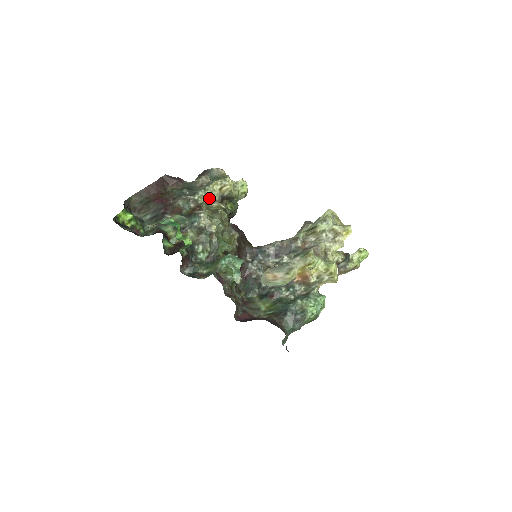
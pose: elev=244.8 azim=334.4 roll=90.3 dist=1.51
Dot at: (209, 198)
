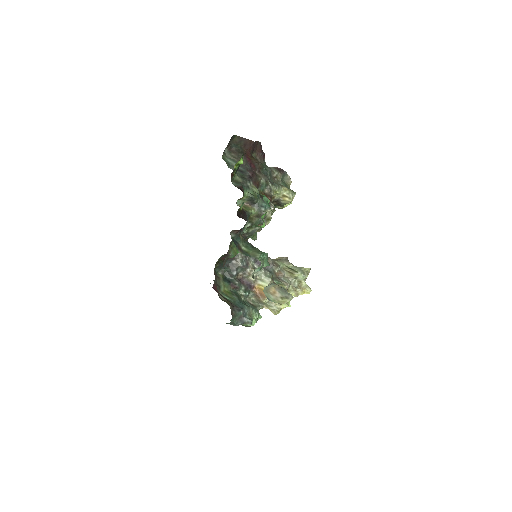
Dot at: (274, 194)
